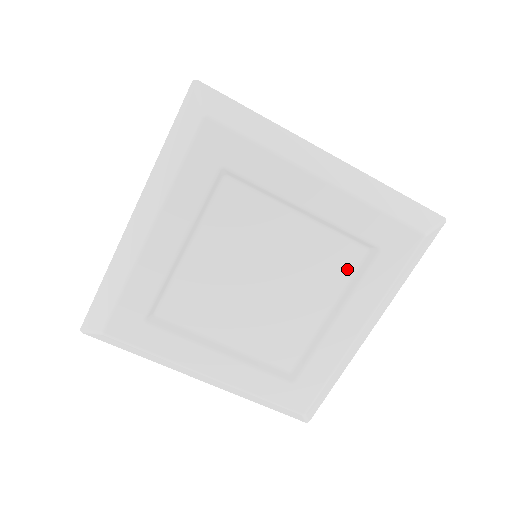
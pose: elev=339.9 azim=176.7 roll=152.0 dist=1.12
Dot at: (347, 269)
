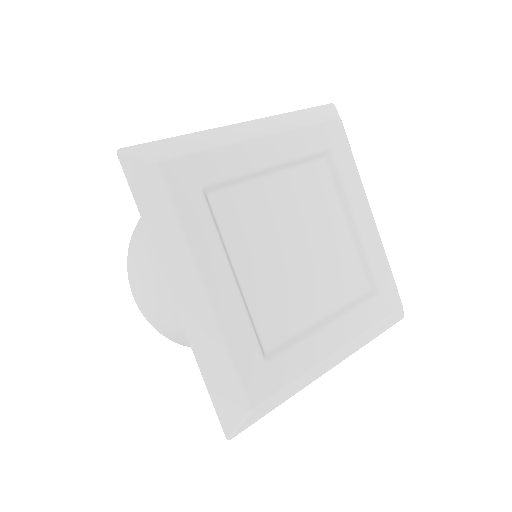
Dot at: (351, 292)
